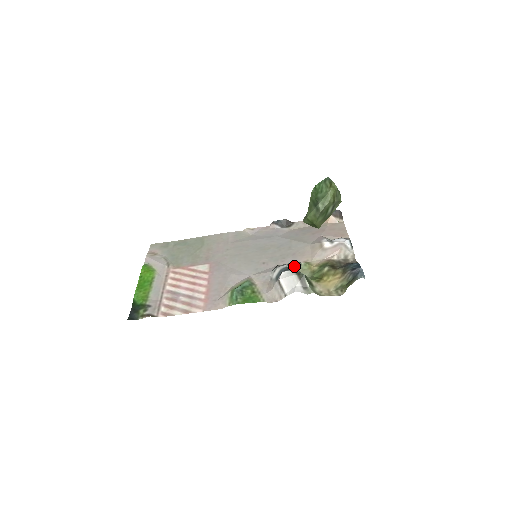
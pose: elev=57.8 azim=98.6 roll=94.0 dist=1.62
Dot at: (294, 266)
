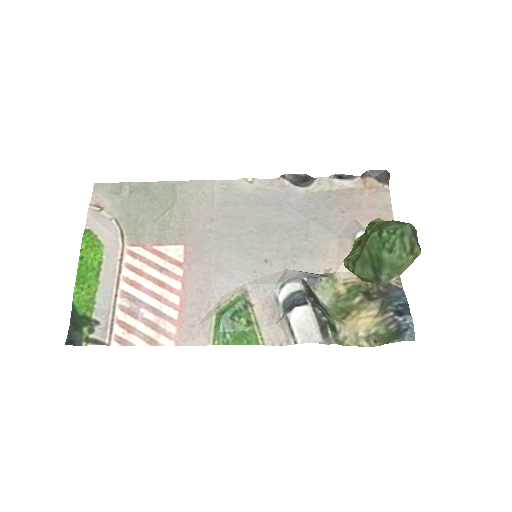
Dot at: (311, 283)
